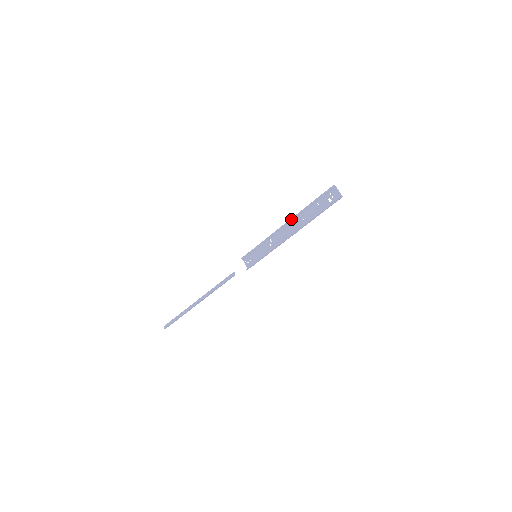
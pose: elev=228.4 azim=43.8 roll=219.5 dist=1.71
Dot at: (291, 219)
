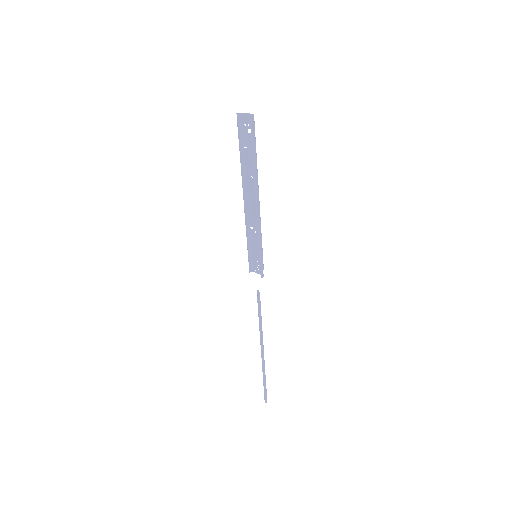
Dot at: occluded
